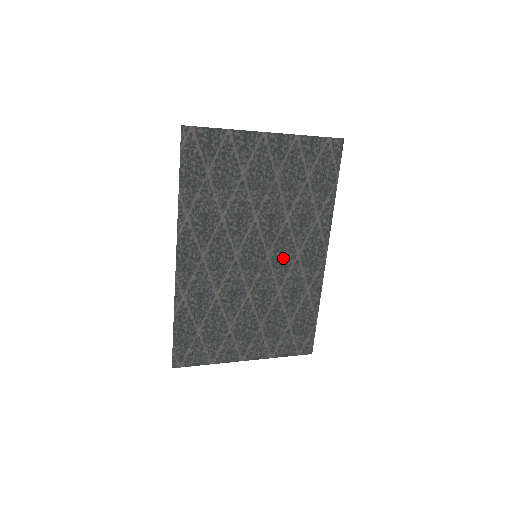
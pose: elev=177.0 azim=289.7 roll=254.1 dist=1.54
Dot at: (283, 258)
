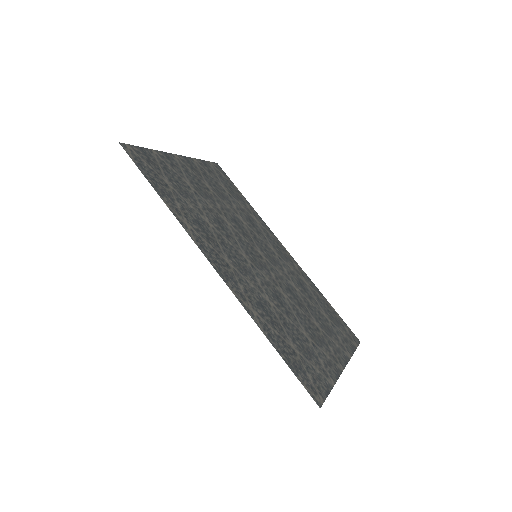
Dot at: (270, 256)
